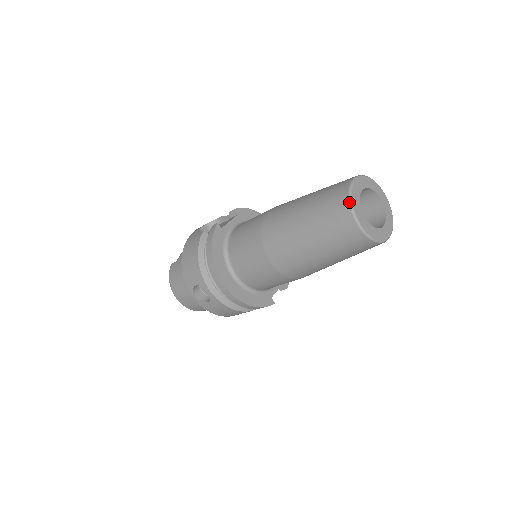
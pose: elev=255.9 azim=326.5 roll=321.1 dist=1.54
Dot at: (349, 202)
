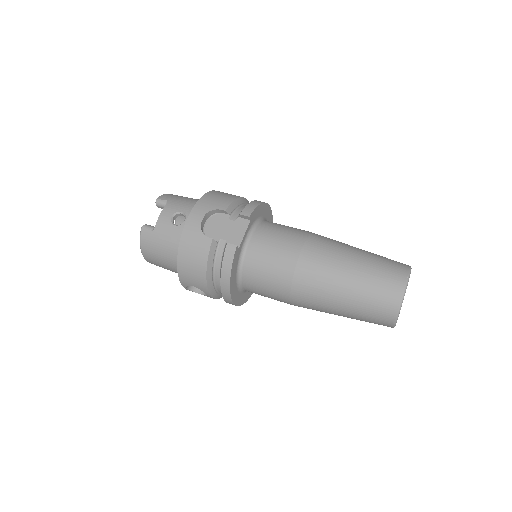
Dot at: (398, 313)
